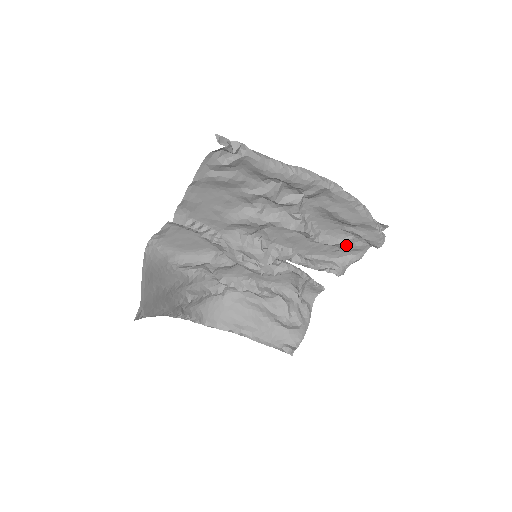
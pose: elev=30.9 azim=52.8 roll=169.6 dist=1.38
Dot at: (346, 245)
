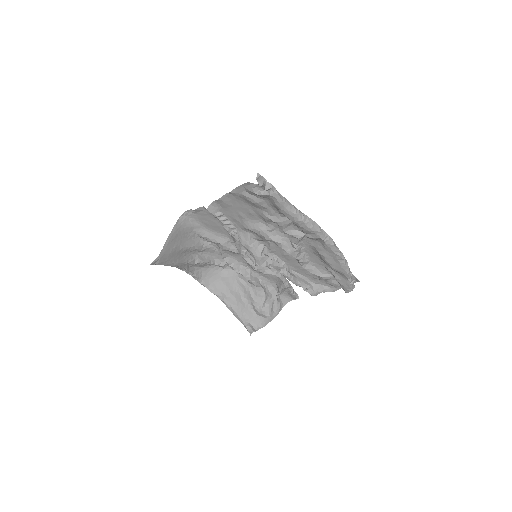
Dot at: (324, 279)
